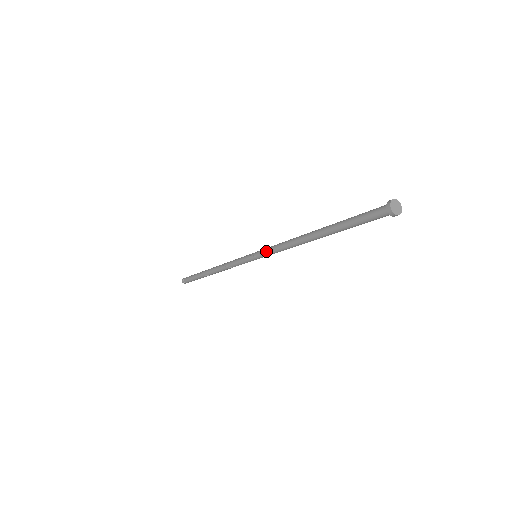
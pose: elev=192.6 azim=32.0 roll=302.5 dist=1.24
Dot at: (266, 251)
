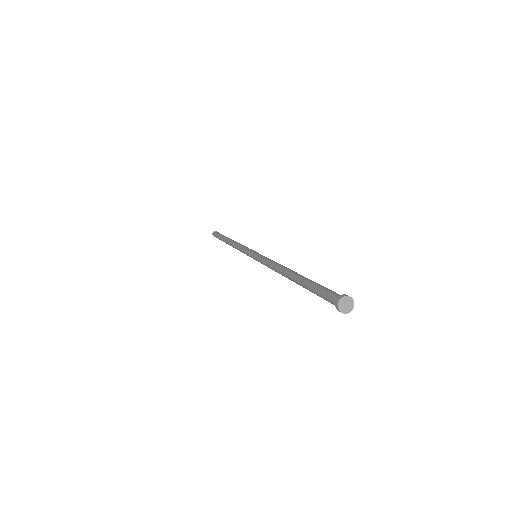
Dot at: occluded
